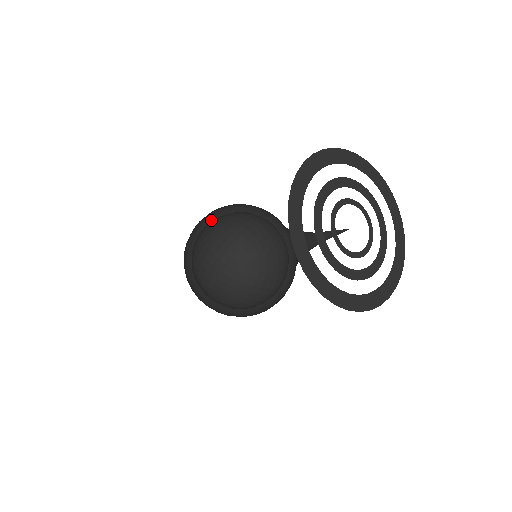
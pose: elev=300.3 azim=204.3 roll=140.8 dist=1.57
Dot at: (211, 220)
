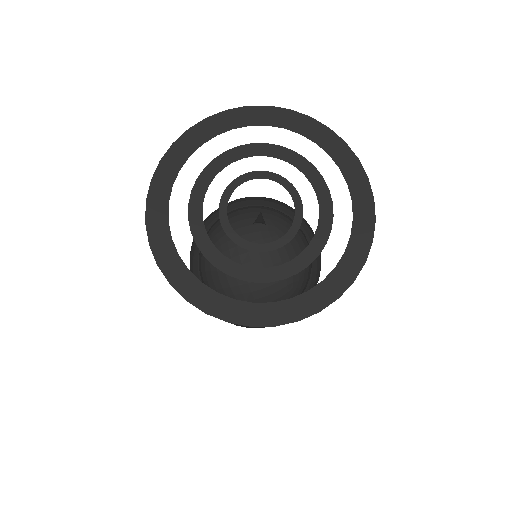
Dot at: occluded
